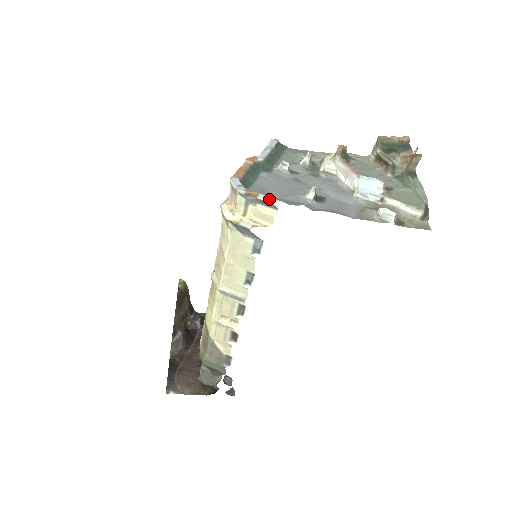
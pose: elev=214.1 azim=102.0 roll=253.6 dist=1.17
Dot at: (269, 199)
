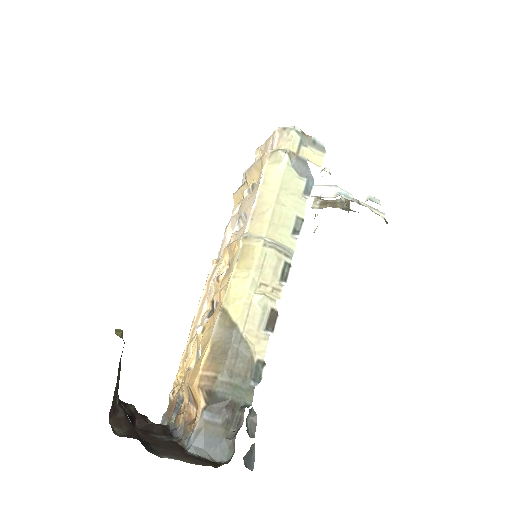
Dot at: (319, 142)
